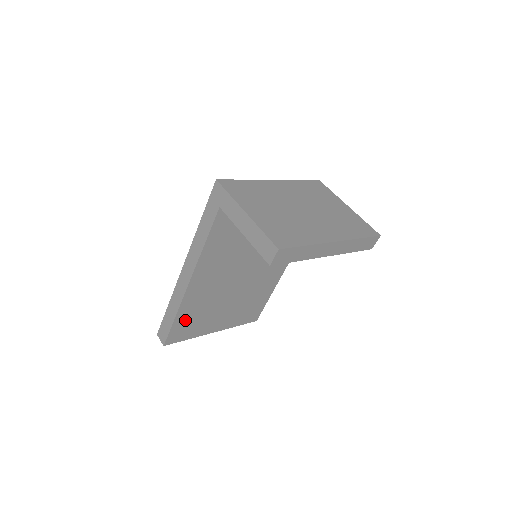
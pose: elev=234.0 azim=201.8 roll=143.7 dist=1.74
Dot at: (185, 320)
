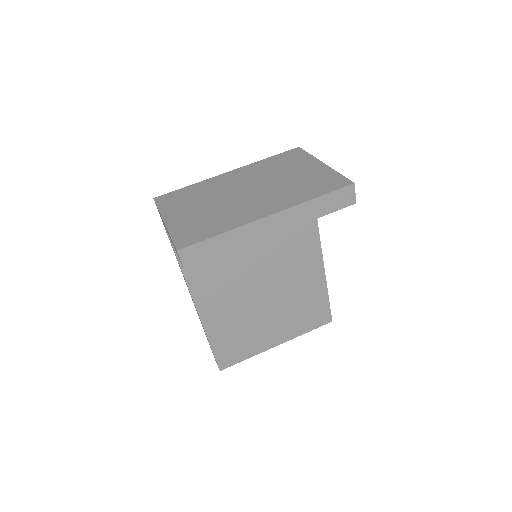
Dot at: (225, 341)
